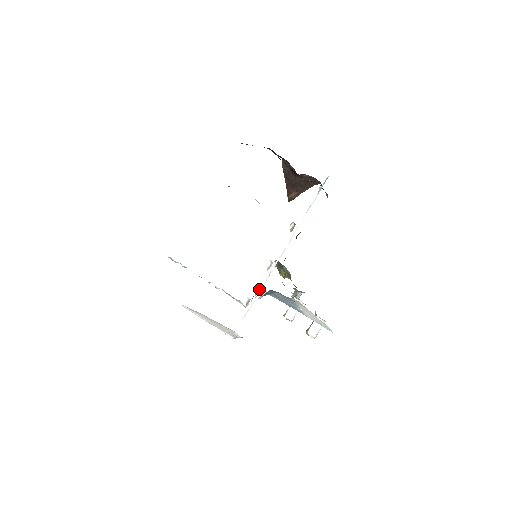
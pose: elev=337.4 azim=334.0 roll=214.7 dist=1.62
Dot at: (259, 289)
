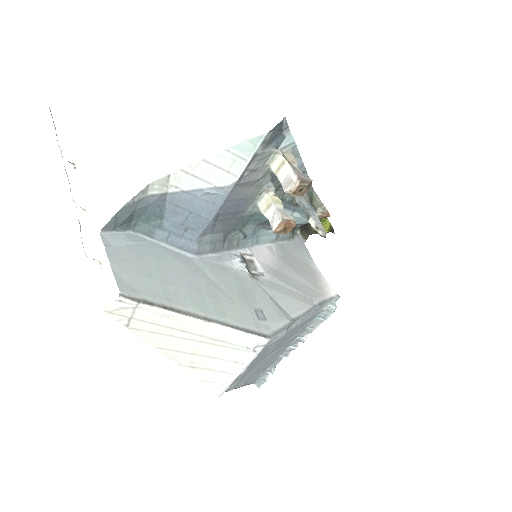
Dot at: (81, 238)
